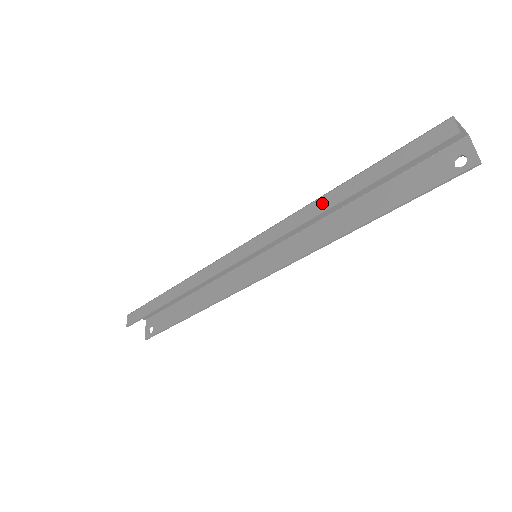
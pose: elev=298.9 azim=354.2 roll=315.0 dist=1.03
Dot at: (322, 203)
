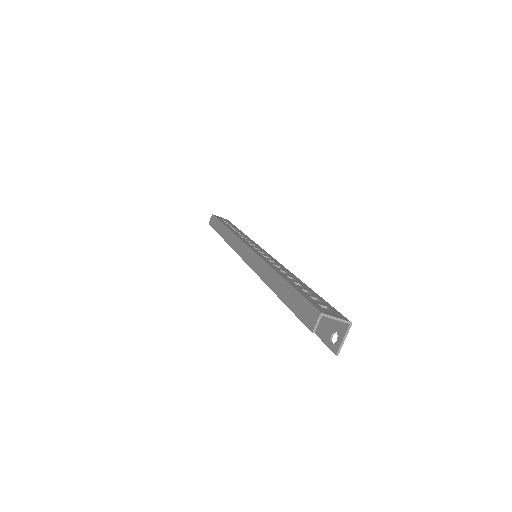
Dot at: (268, 275)
